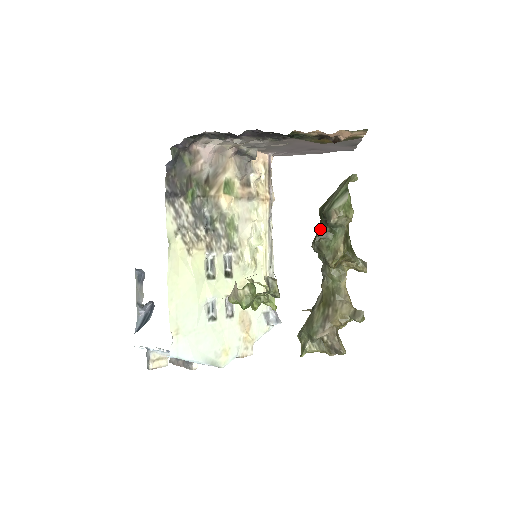
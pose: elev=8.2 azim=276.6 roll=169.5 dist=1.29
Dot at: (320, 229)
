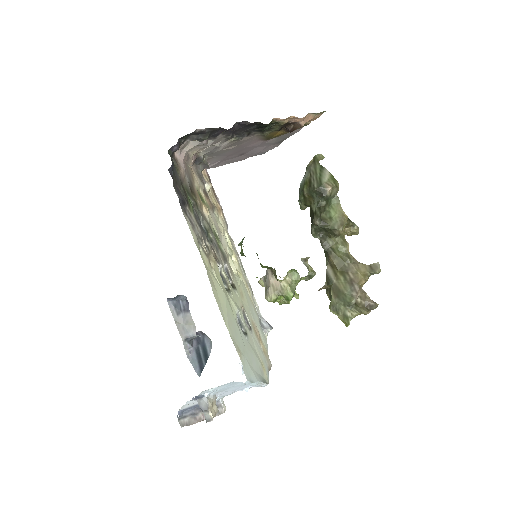
Dot at: (316, 205)
